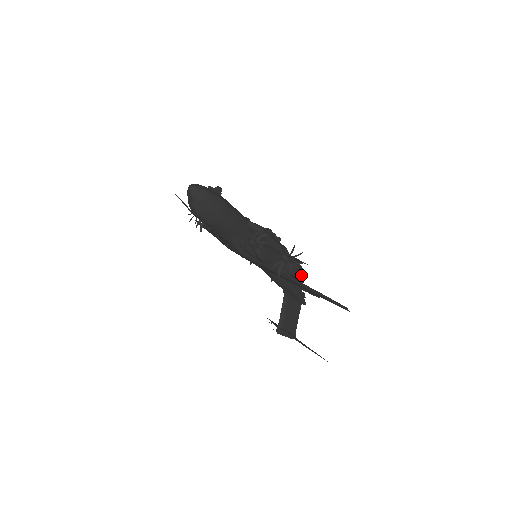
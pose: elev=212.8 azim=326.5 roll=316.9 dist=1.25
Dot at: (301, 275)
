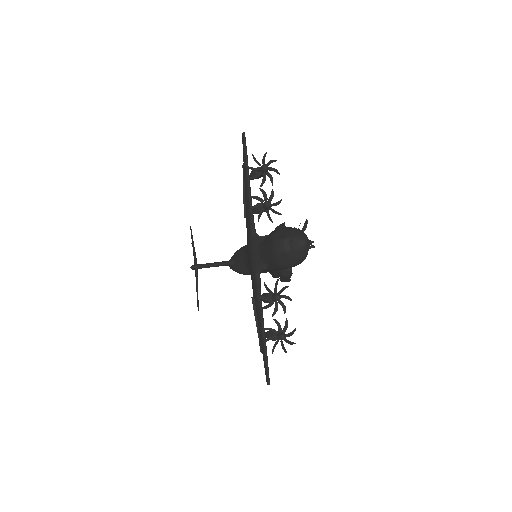
Dot at: occluded
